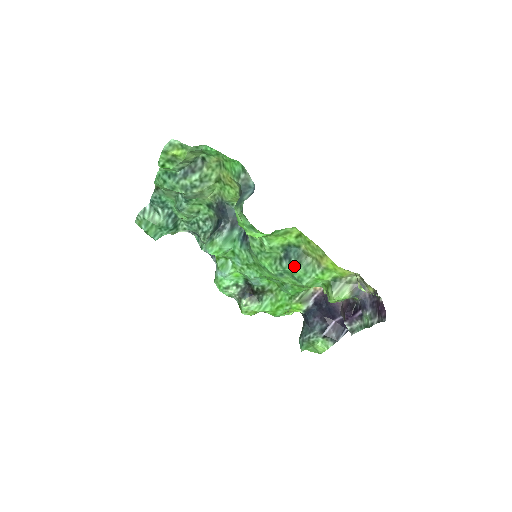
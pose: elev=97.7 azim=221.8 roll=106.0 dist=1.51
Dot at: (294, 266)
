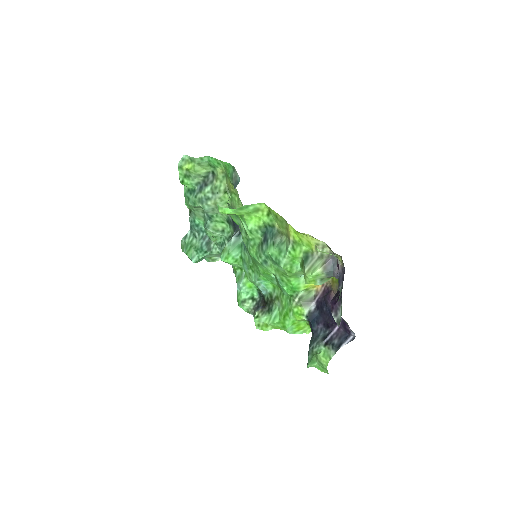
Dot at: (270, 247)
